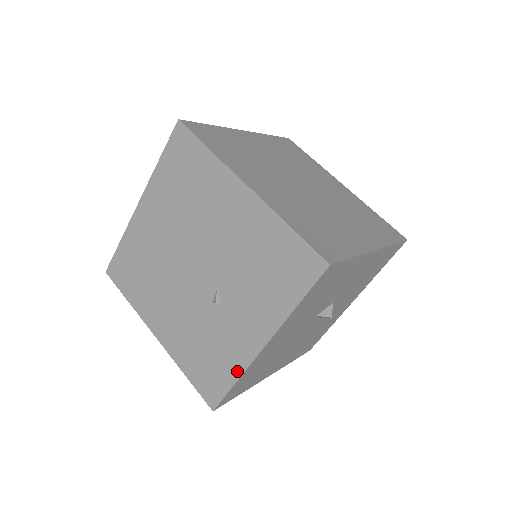
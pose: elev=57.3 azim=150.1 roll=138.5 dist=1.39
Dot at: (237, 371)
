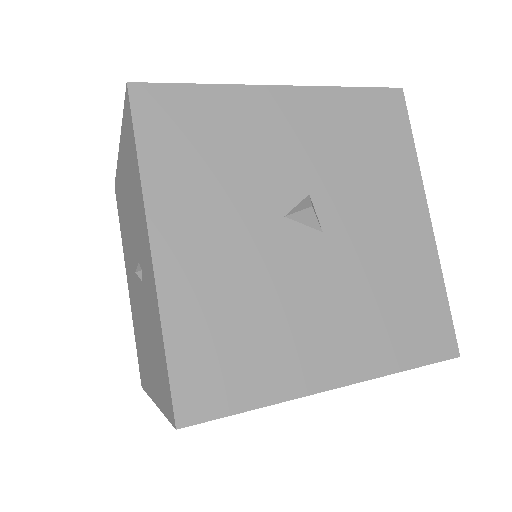
Dot at: (159, 323)
